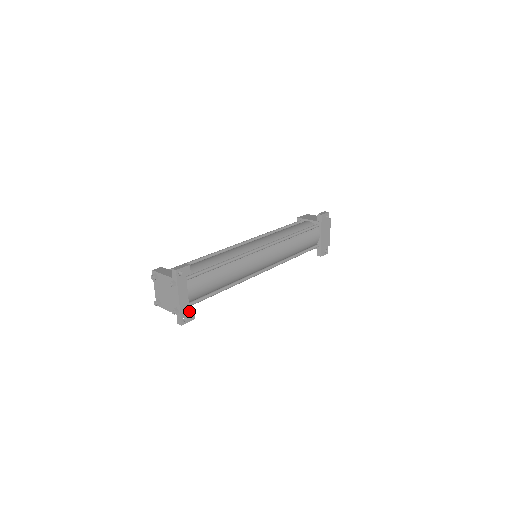
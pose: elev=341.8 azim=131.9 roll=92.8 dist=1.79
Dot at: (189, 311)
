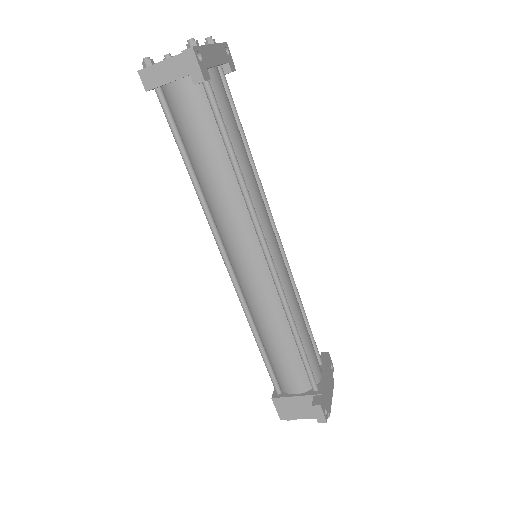
Dot at: (207, 68)
